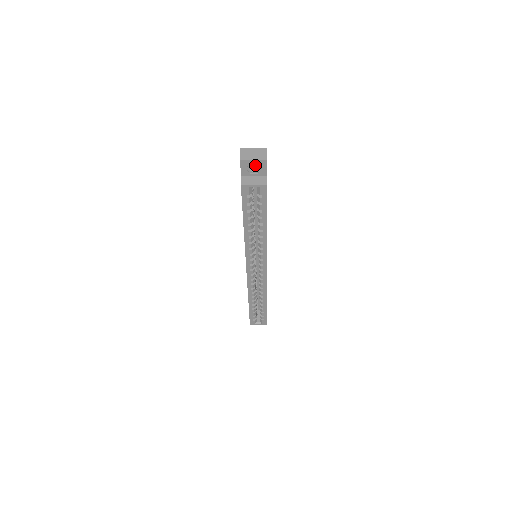
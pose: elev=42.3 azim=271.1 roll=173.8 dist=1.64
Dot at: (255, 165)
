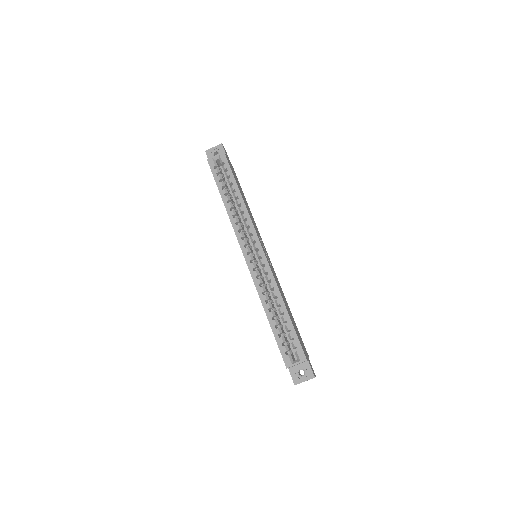
Dot at: (216, 151)
